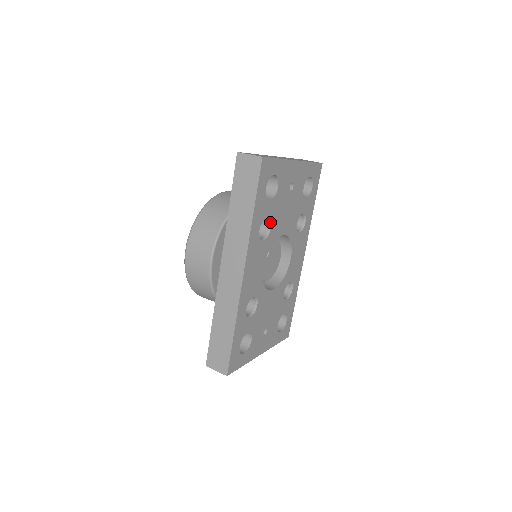
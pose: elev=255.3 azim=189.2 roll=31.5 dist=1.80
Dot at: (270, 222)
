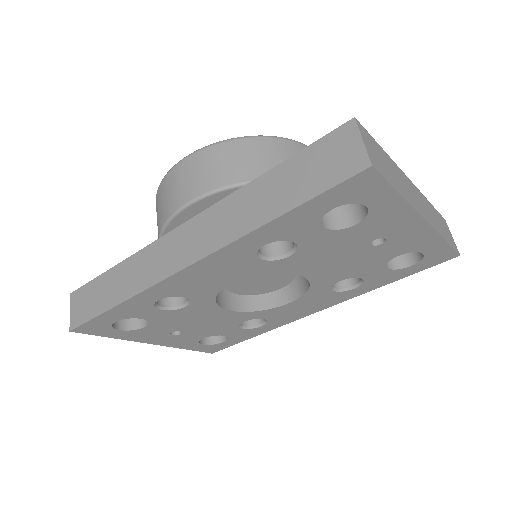
Dot at: (296, 250)
